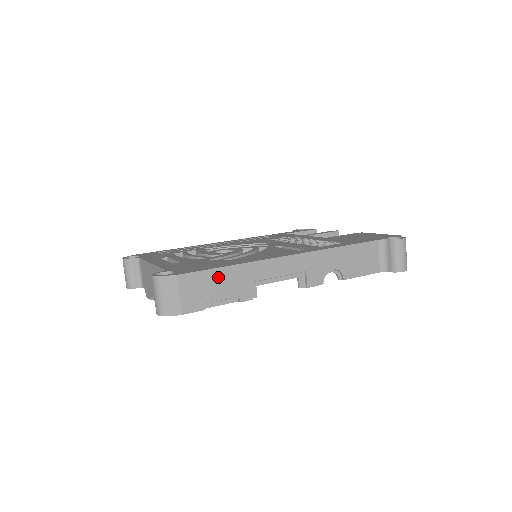
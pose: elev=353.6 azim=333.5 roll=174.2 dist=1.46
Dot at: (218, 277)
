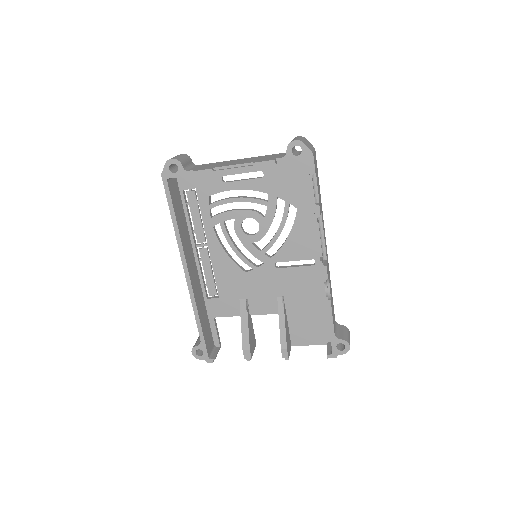
Dot at: (318, 183)
